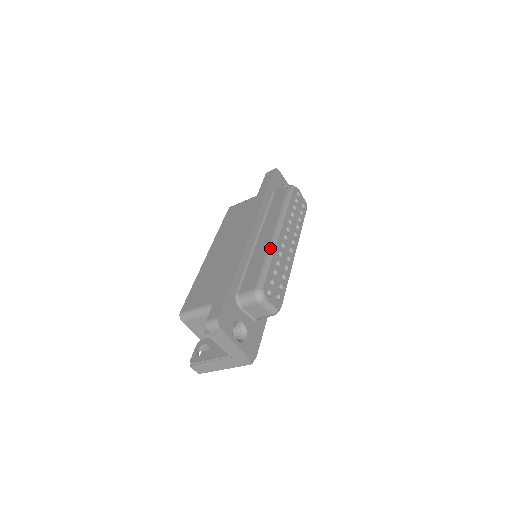
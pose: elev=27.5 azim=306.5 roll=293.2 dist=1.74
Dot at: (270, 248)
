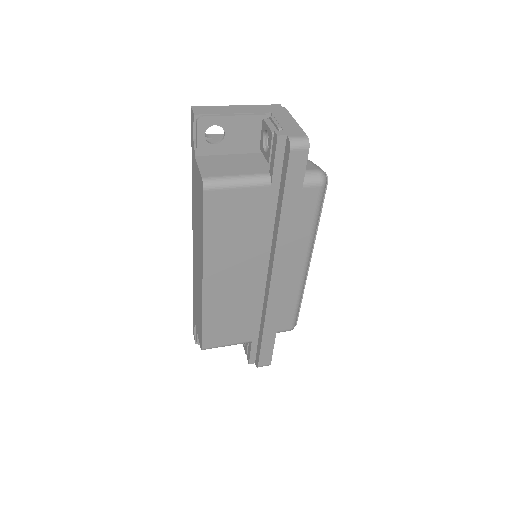
Dot at: (302, 289)
